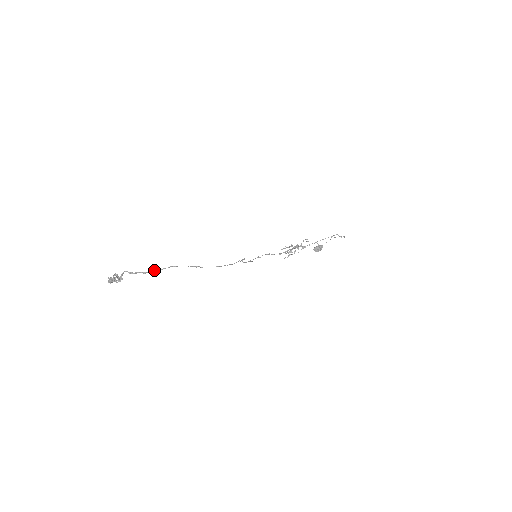
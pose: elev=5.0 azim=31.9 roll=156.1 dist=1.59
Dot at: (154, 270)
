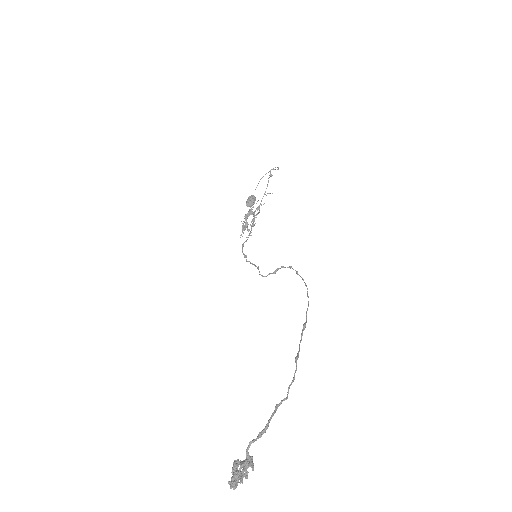
Dot at: (288, 391)
